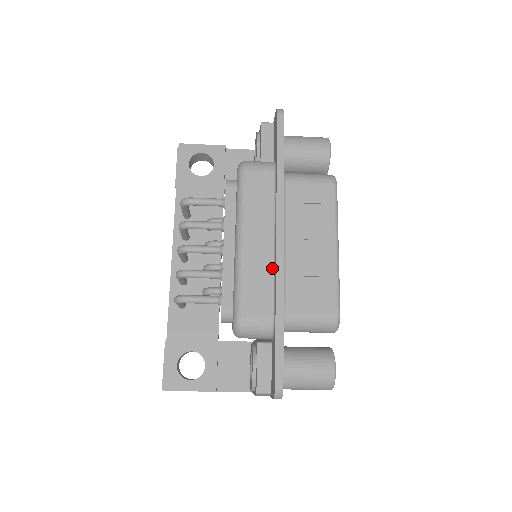
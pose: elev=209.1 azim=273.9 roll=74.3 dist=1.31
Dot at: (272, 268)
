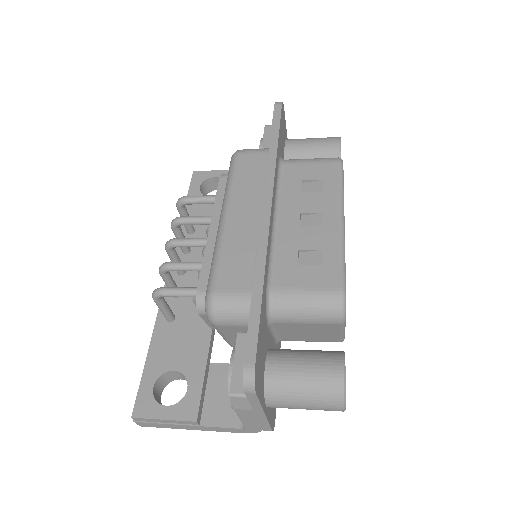
Dot at: (257, 239)
